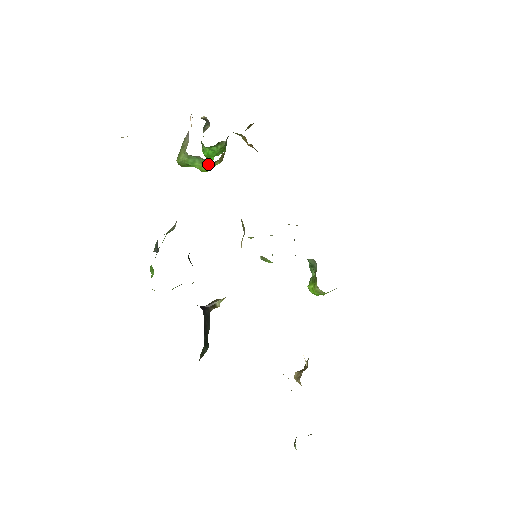
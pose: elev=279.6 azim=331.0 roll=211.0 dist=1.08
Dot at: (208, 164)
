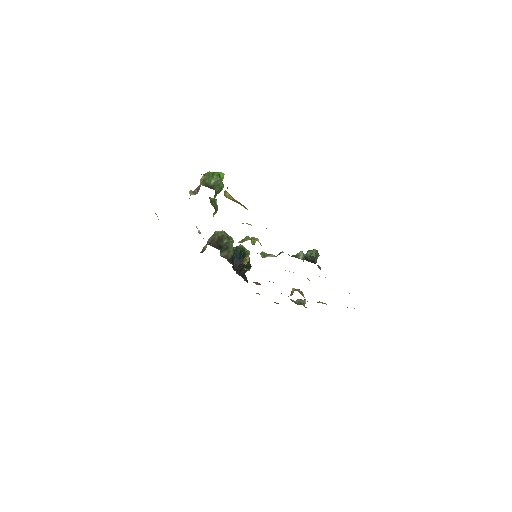
Dot at: occluded
